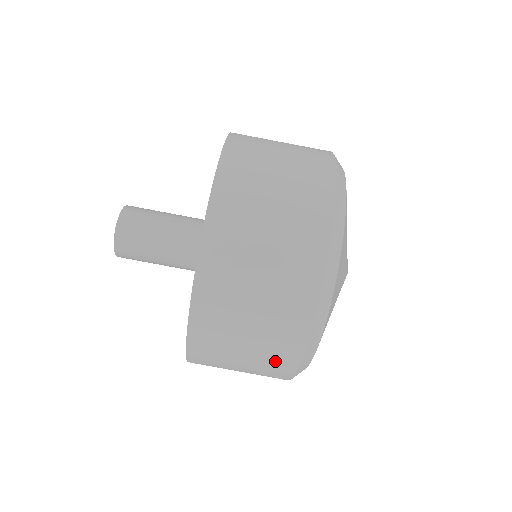
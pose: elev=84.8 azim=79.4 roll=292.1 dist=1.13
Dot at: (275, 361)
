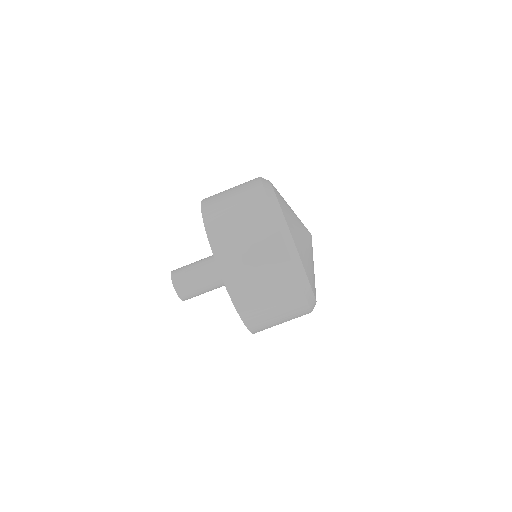
Dot at: occluded
